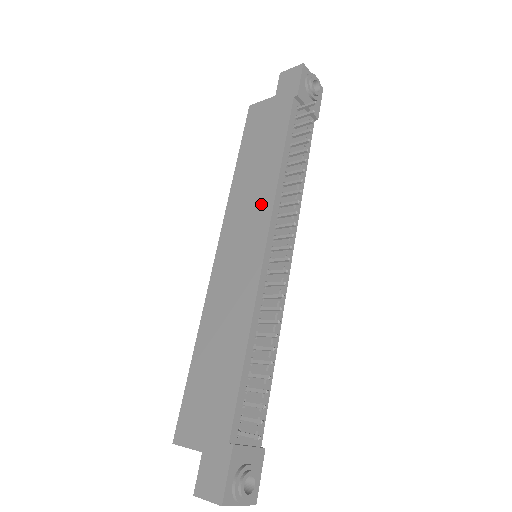
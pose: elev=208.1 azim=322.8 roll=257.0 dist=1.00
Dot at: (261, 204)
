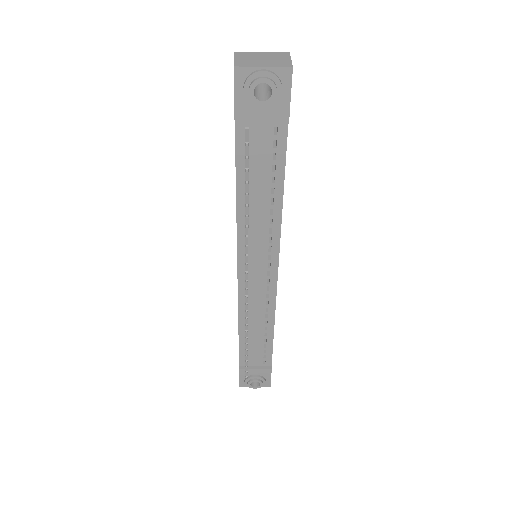
Dot at: occluded
